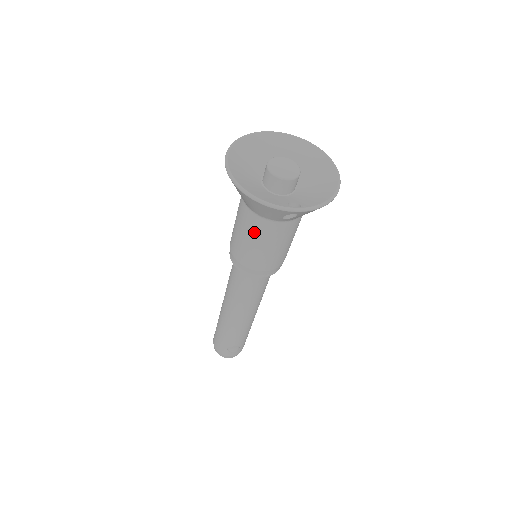
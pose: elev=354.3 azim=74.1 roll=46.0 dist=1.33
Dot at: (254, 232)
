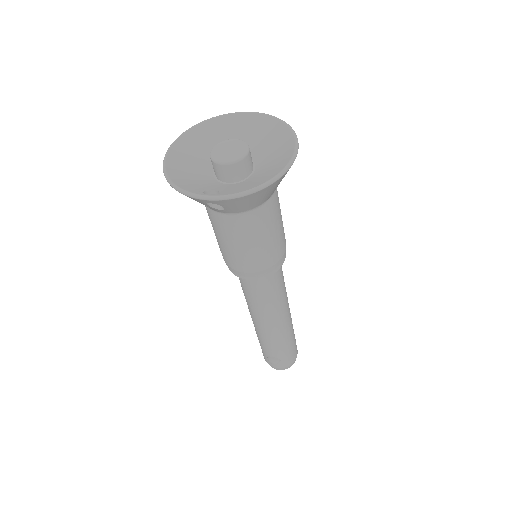
Dot at: (213, 224)
